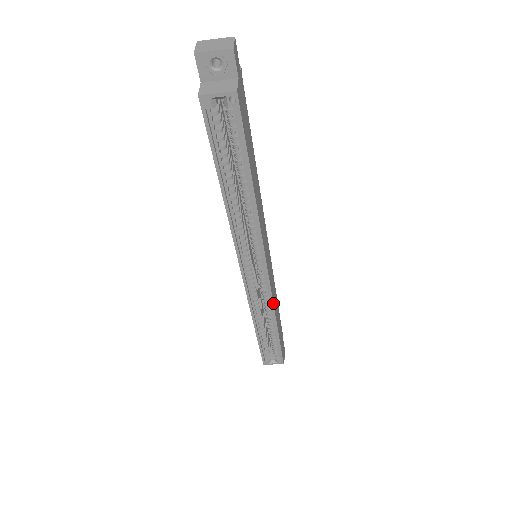
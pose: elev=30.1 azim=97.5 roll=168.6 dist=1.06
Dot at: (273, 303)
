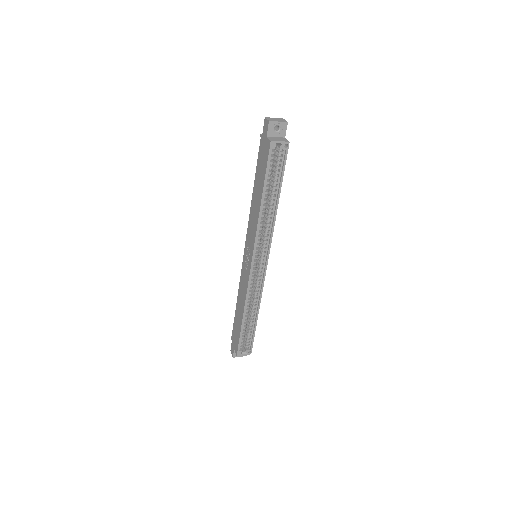
Dot at: (262, 291)
